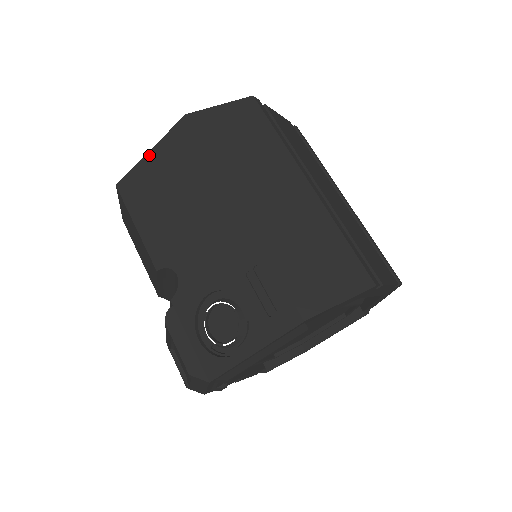
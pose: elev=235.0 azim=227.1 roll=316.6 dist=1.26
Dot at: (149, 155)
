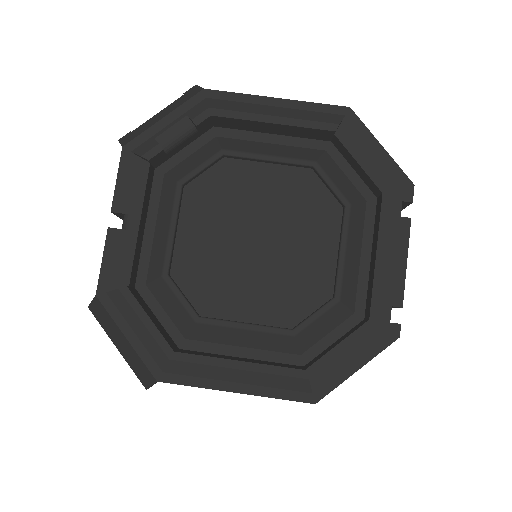
Dot at: occluded
